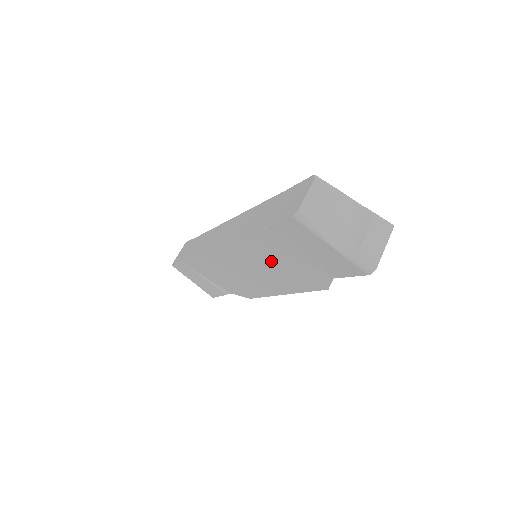
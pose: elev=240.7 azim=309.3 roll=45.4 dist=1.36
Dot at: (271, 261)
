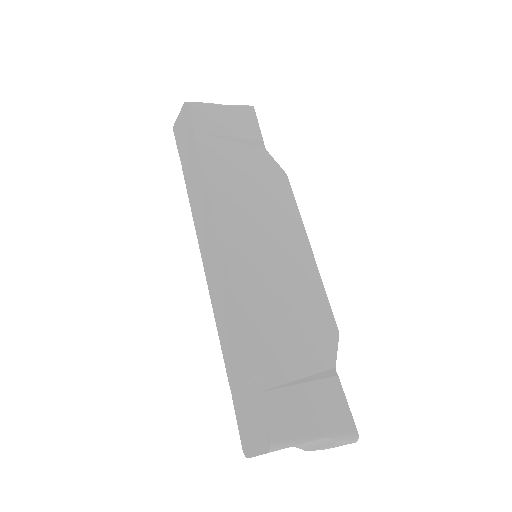
Dot at: occluded
